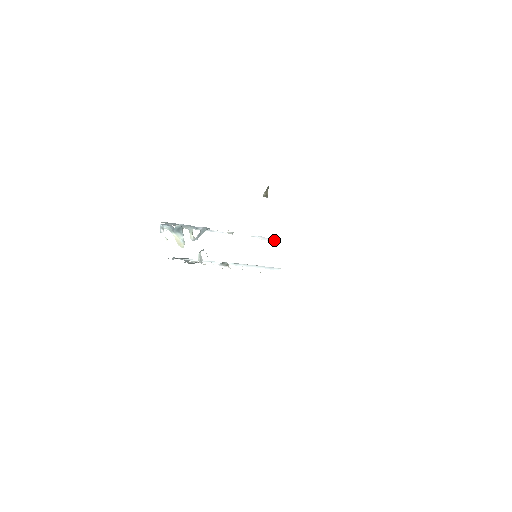
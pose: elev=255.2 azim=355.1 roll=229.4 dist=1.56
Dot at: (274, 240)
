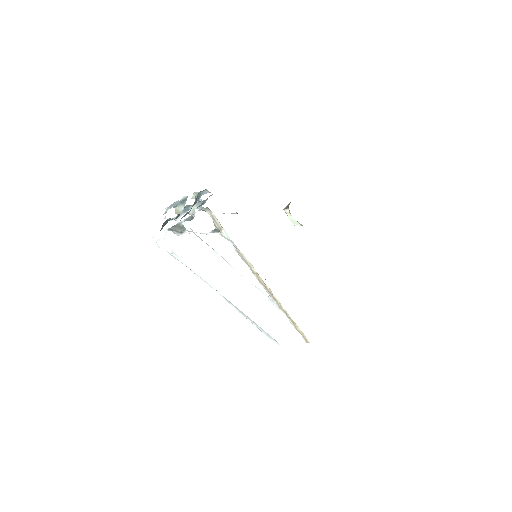
Dot at: occluded
